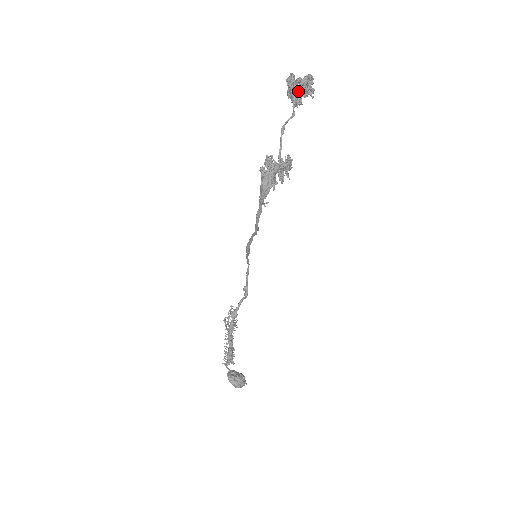
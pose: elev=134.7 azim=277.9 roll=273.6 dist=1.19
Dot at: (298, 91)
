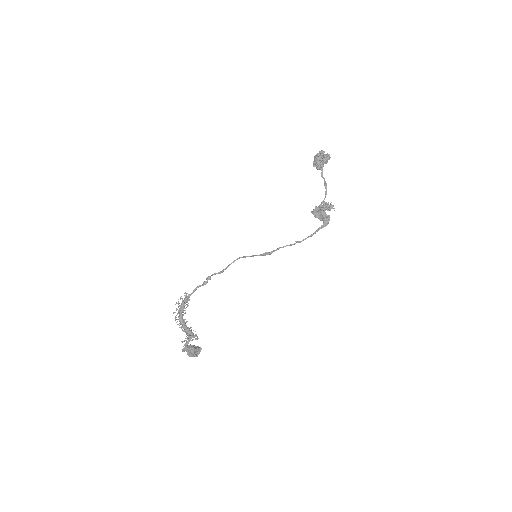
Dot at: (321, 161)
